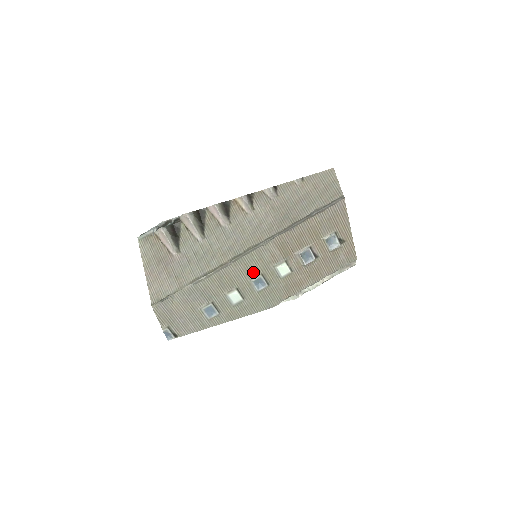
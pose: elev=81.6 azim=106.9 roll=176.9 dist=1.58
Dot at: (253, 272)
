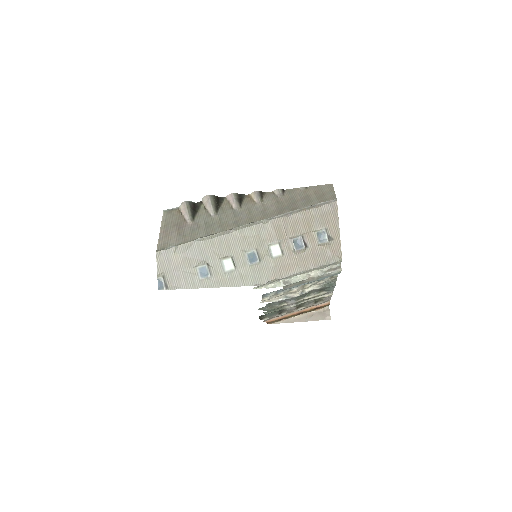
Dot at: (249, 245)
